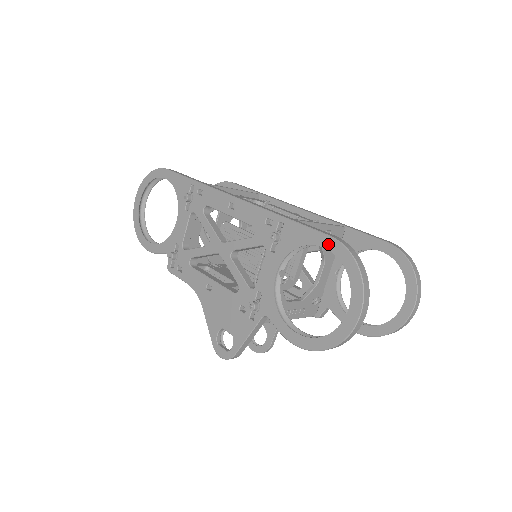
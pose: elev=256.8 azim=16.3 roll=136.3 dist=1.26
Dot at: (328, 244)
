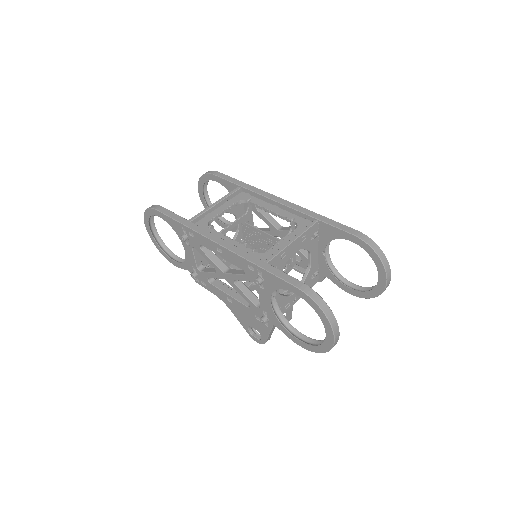
Dot at: (297, 292)
